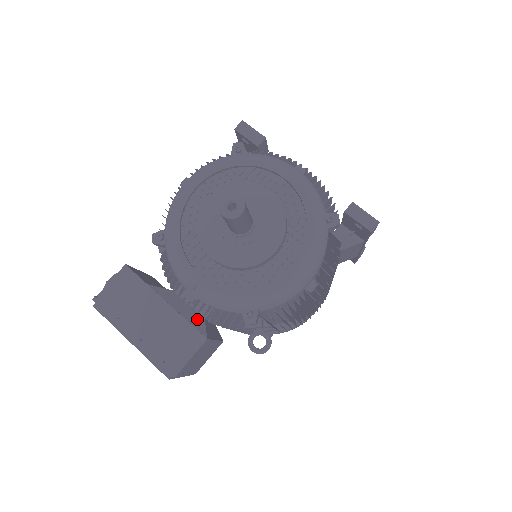
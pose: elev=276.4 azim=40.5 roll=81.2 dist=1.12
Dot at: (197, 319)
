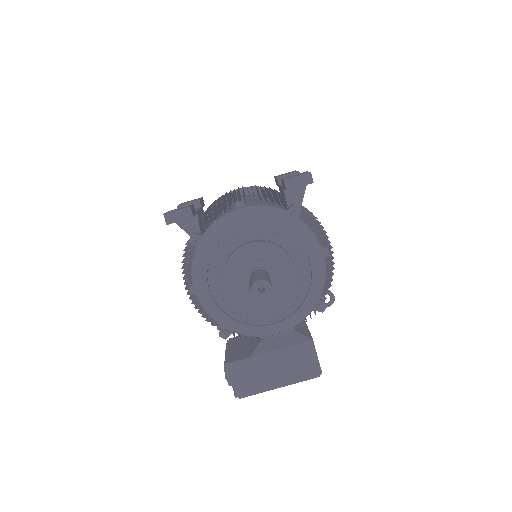
Dot at: (293, 337)
